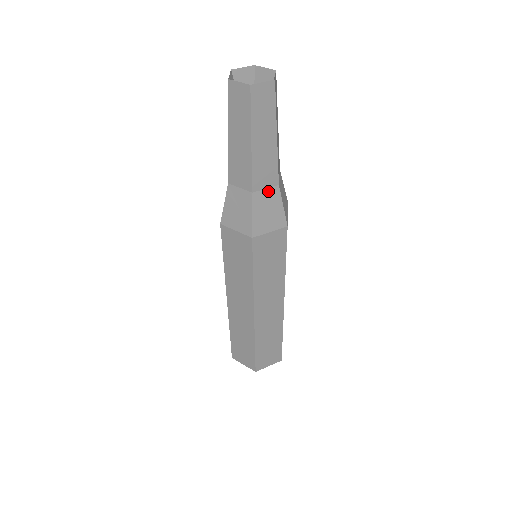
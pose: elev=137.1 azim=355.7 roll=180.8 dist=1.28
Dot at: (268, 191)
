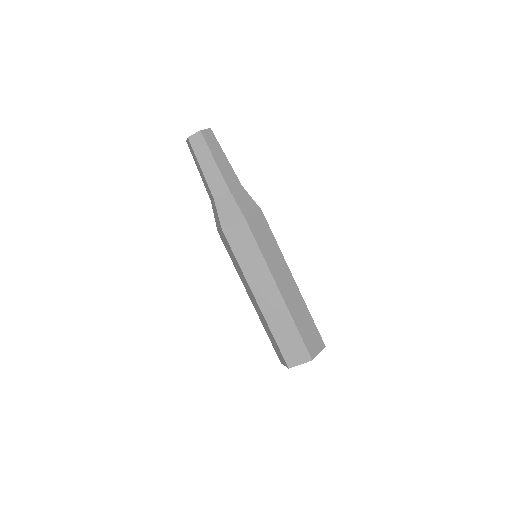
Dot at: (238, 190)
